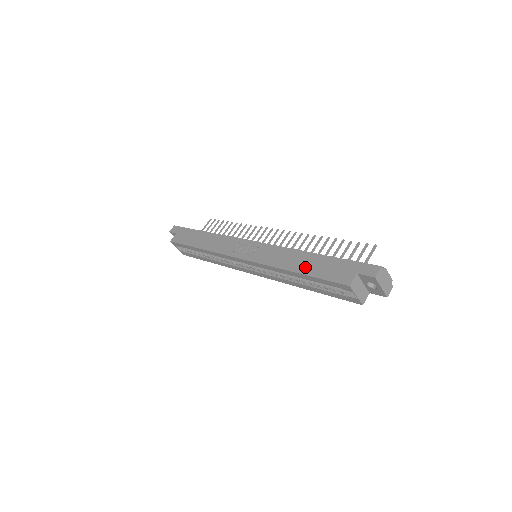
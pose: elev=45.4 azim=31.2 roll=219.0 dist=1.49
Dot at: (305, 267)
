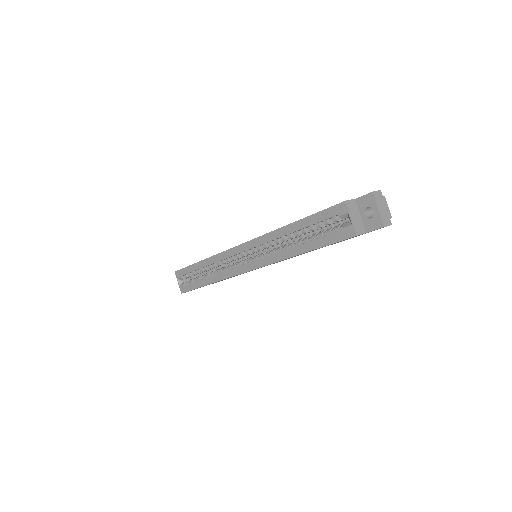
Dot at: occluded
